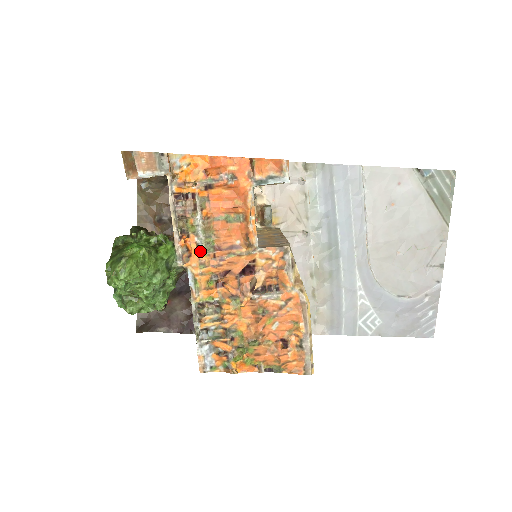
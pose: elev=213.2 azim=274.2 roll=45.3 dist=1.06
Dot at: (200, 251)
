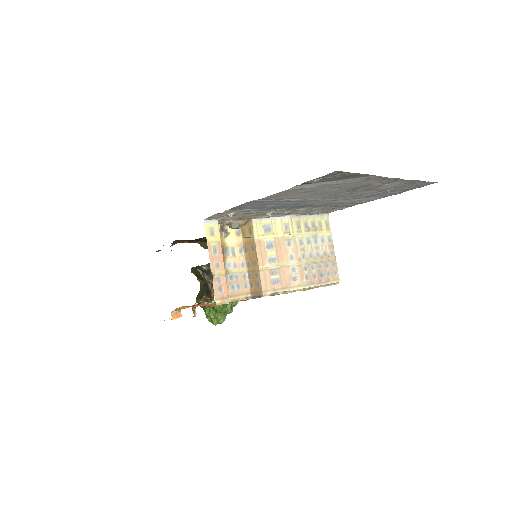
Dot at: occluded
